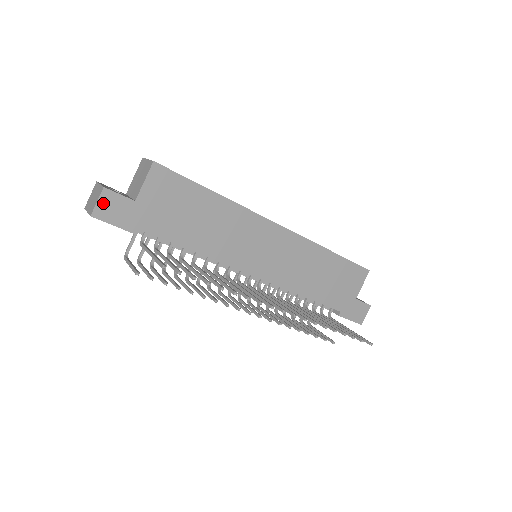
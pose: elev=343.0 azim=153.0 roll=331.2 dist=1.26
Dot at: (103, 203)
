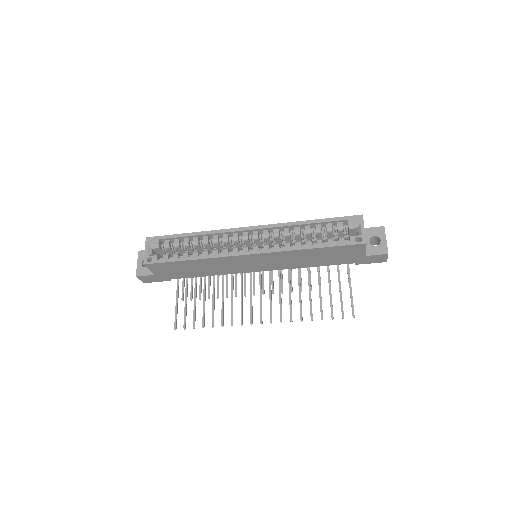
Dot at: (143, 279)
